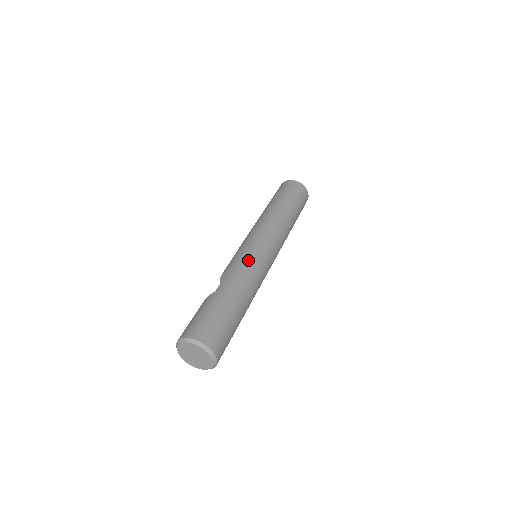
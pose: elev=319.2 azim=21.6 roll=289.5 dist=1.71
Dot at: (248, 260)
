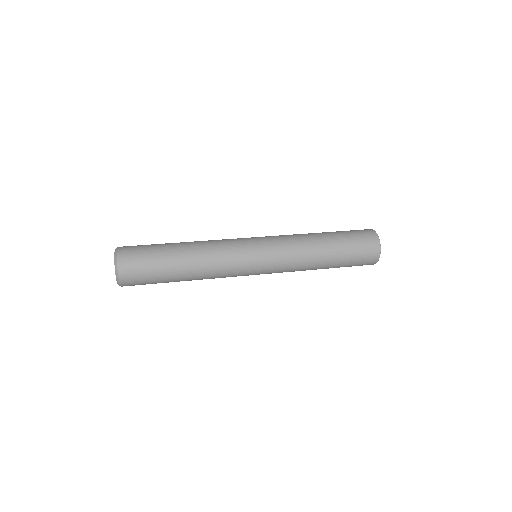
Dot at: (226, 239)
